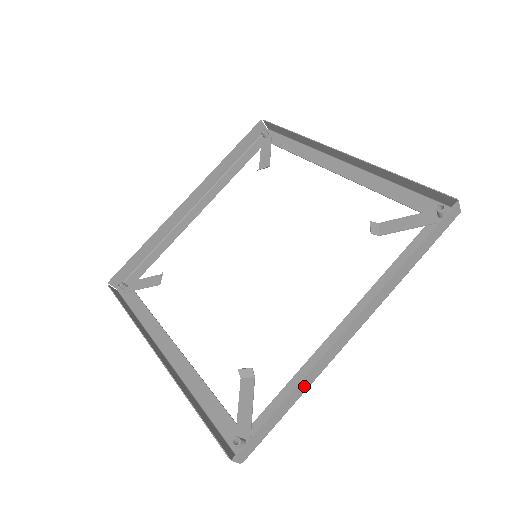
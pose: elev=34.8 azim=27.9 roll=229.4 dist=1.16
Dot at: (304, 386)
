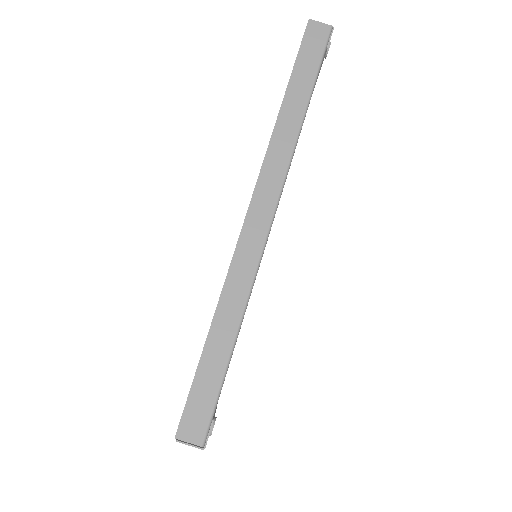
Dot at: (233, 306)
